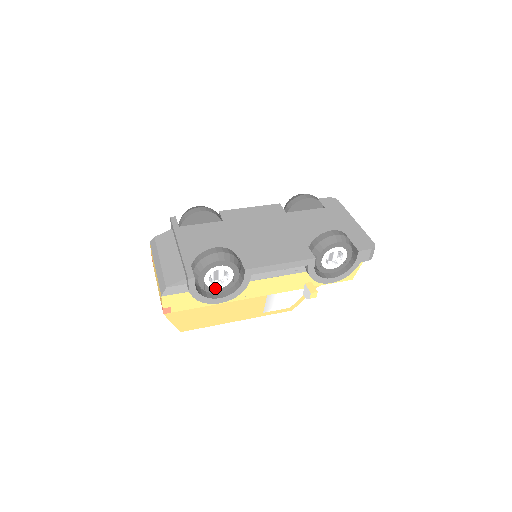
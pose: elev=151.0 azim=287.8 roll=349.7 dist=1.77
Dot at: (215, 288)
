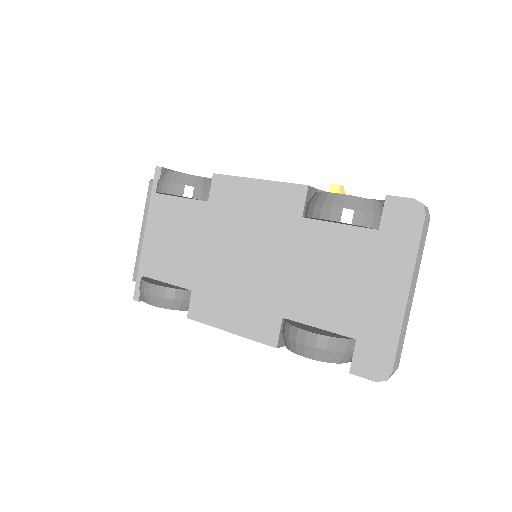
Dot at: occluded
